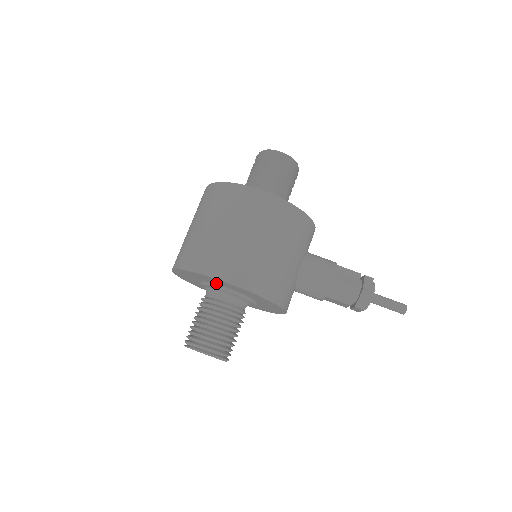
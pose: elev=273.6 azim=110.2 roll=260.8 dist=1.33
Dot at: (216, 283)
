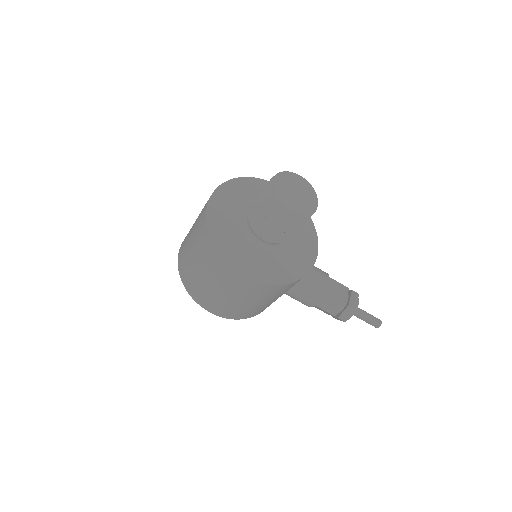
Dot at: occluded
